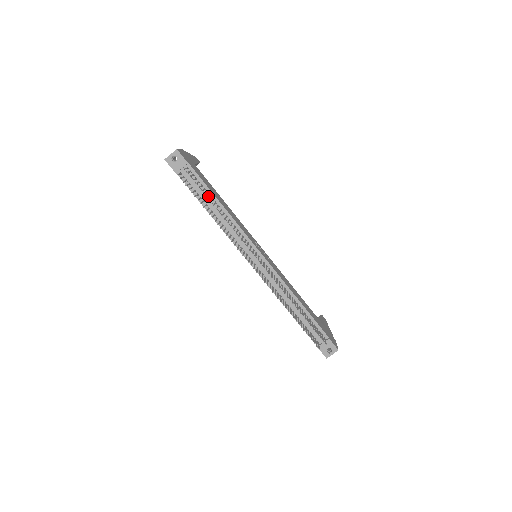
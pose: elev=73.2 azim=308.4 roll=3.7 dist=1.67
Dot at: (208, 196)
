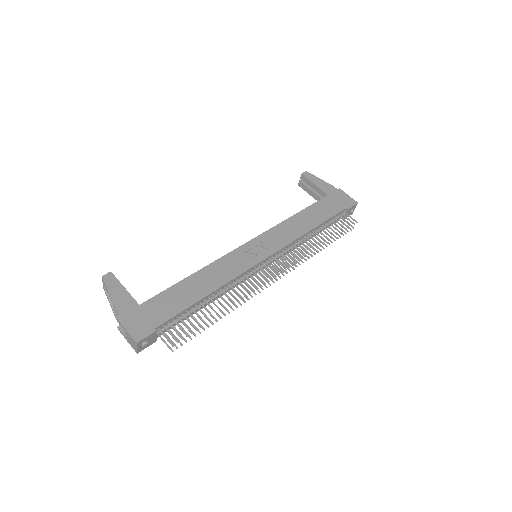
Dot at: (194, 308)
